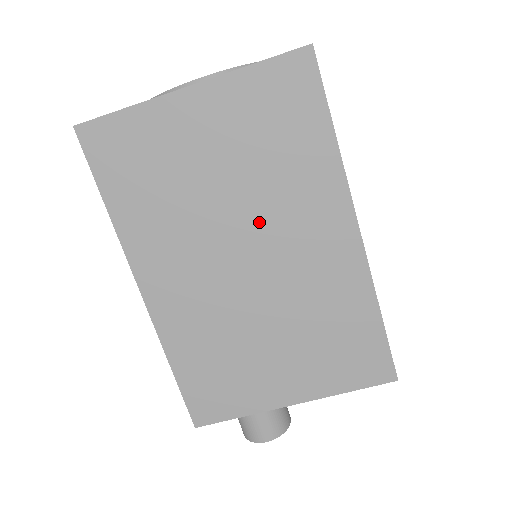
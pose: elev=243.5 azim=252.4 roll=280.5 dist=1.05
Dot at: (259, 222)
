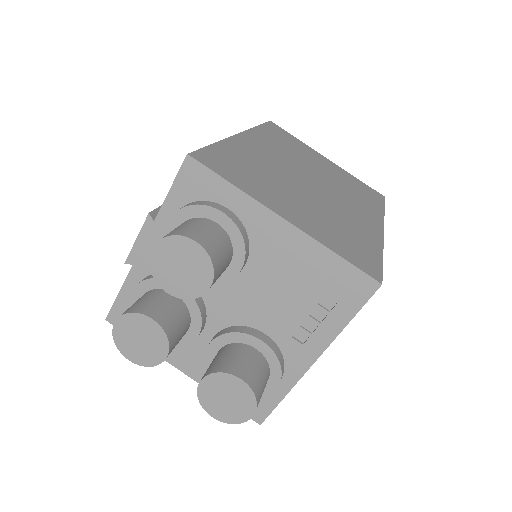
Dot at: (330, 185)
